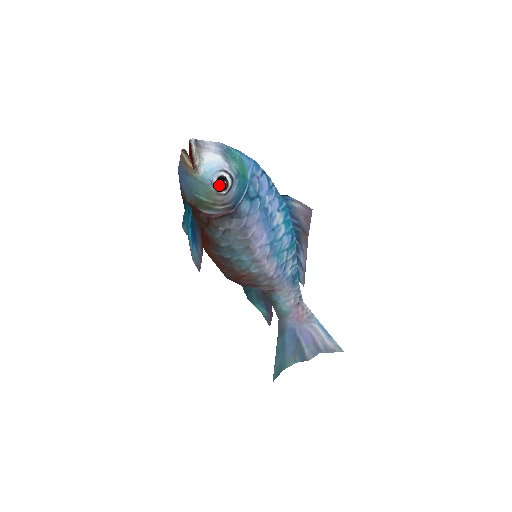
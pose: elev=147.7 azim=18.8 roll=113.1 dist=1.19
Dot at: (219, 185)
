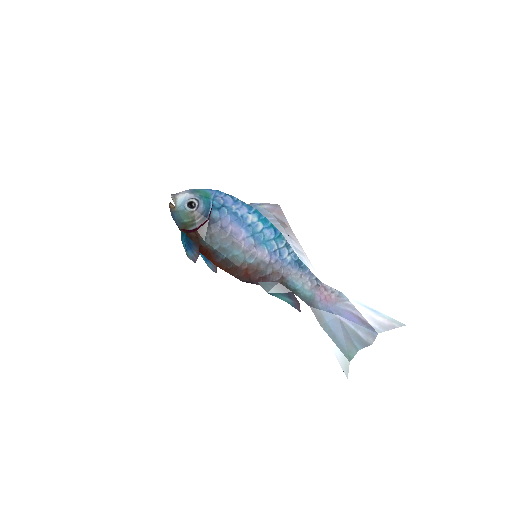
Dot at: (189, 207)
